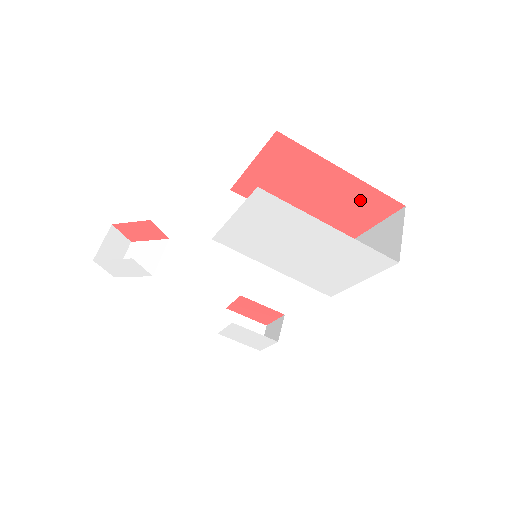
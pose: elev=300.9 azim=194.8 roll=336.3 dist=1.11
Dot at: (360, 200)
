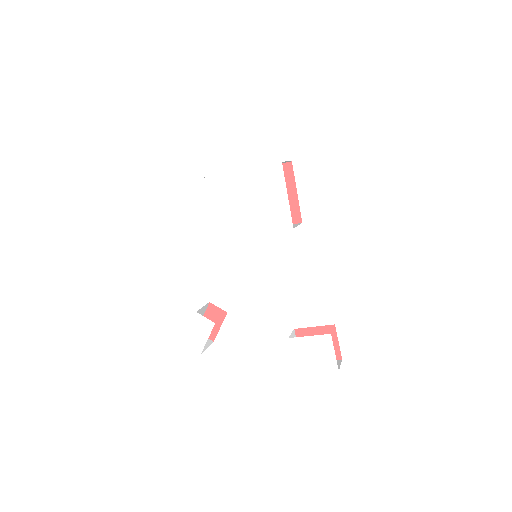
Dot at: occluded
